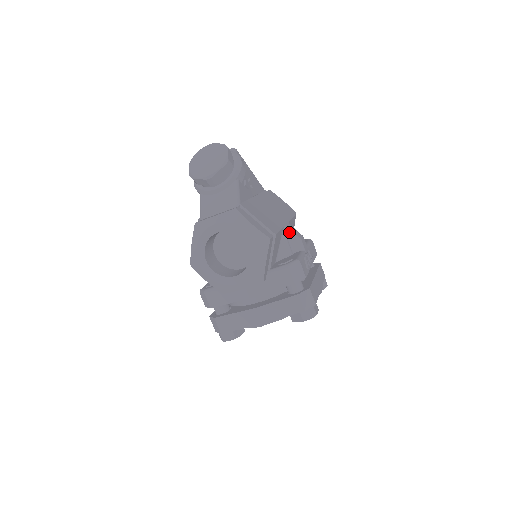
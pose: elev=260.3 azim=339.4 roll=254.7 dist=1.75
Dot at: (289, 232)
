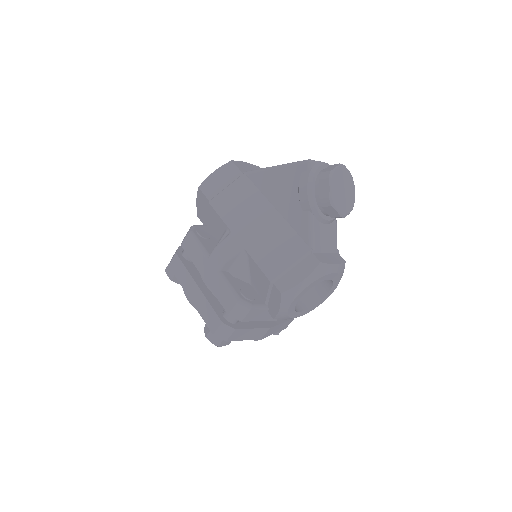
Dot at: occluded
